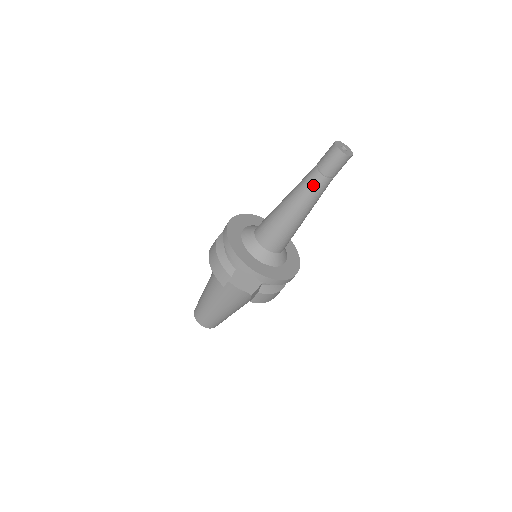
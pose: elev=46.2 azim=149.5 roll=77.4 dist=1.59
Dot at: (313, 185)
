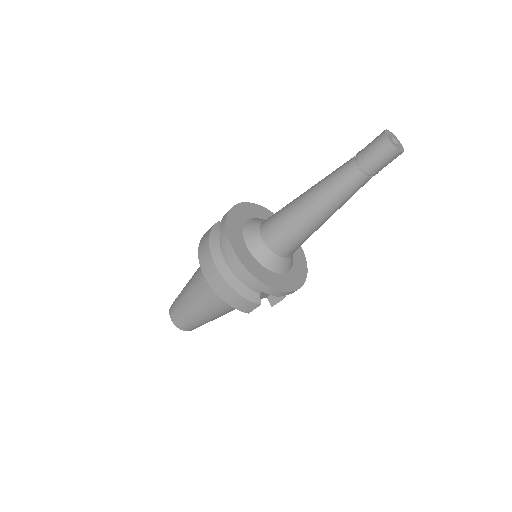
Dot at: (355, 189)
